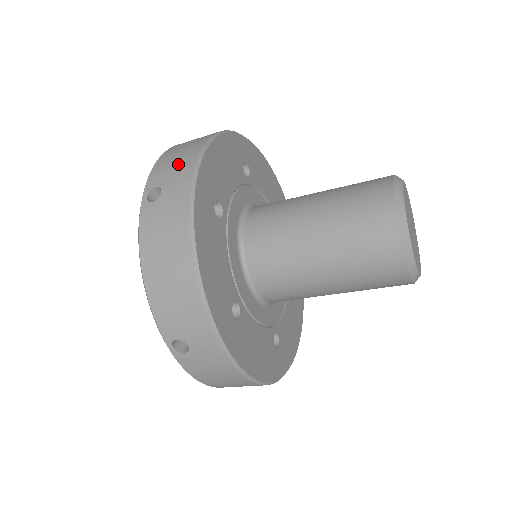
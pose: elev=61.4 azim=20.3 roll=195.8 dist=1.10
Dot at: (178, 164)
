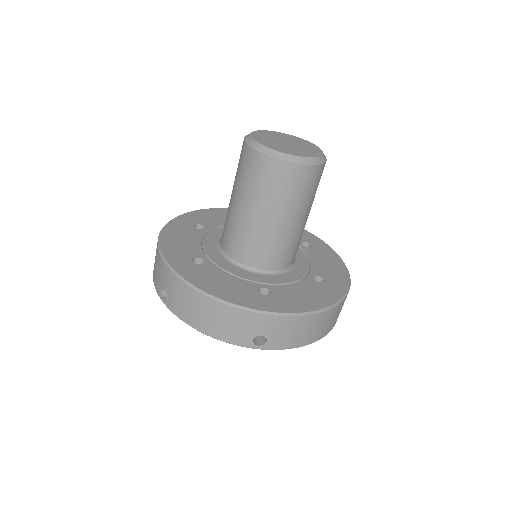
Dot at: (157, 268)
